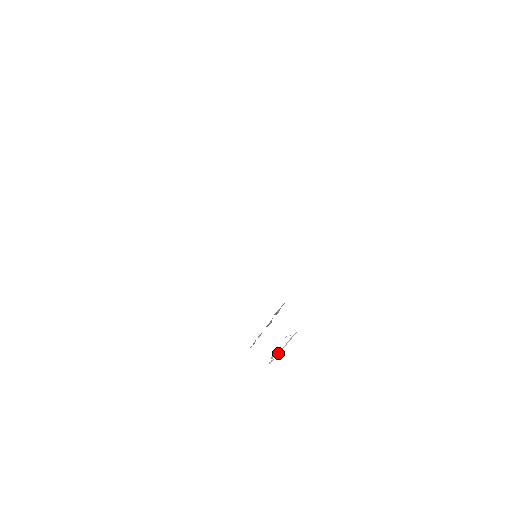
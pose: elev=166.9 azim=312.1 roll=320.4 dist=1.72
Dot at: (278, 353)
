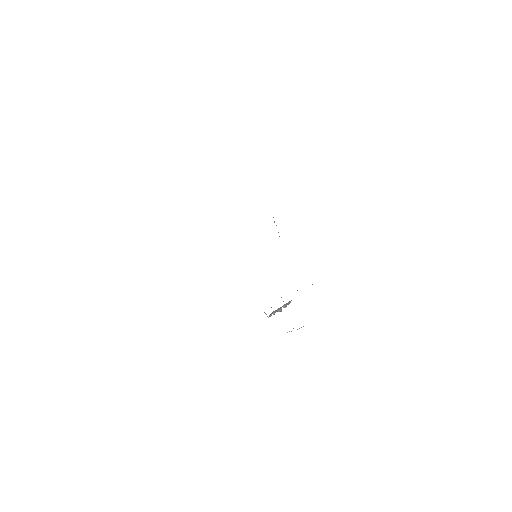
Dot at: occluded
